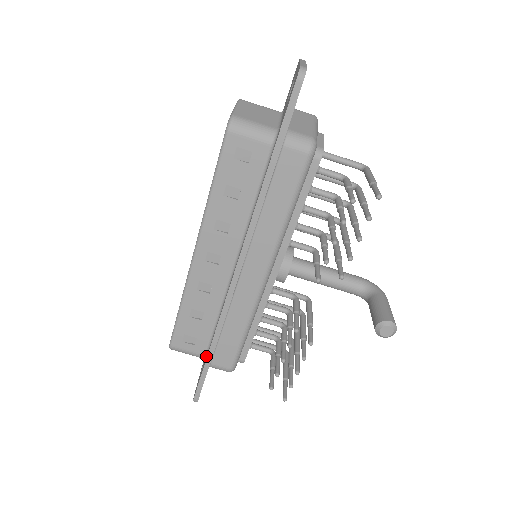
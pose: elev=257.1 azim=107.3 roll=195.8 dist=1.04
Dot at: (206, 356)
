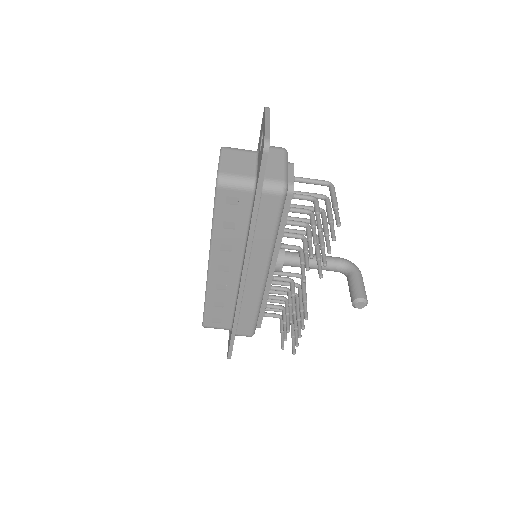
Dot at: (231, 329)
